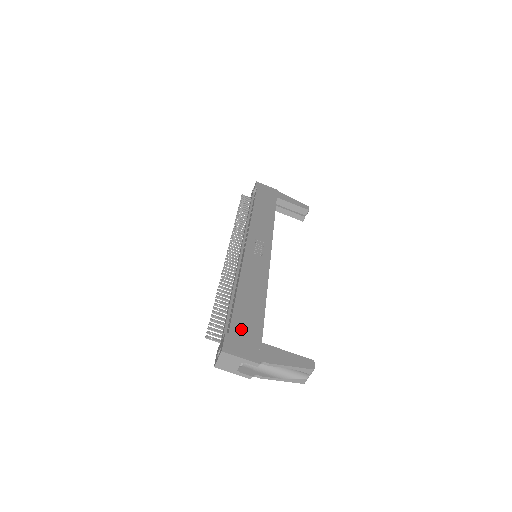
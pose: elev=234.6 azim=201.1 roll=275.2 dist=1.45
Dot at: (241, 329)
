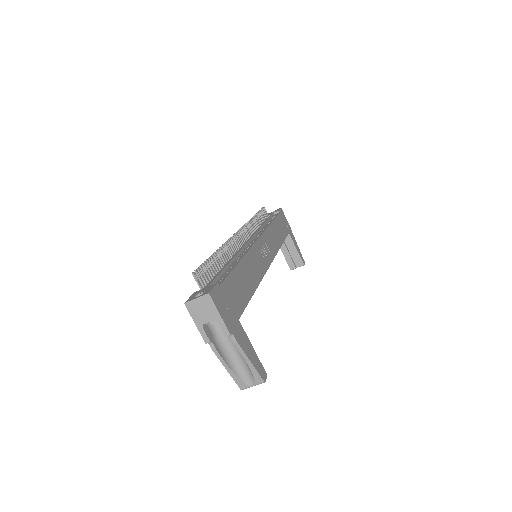
Dot at: (229, 293)
